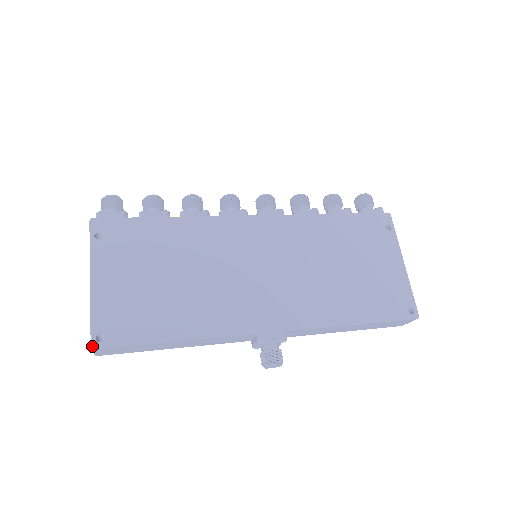
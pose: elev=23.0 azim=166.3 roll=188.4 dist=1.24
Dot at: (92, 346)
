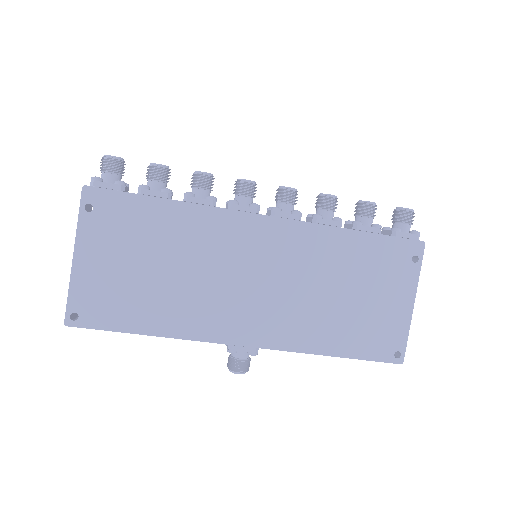
Dot at: (65, 323)
